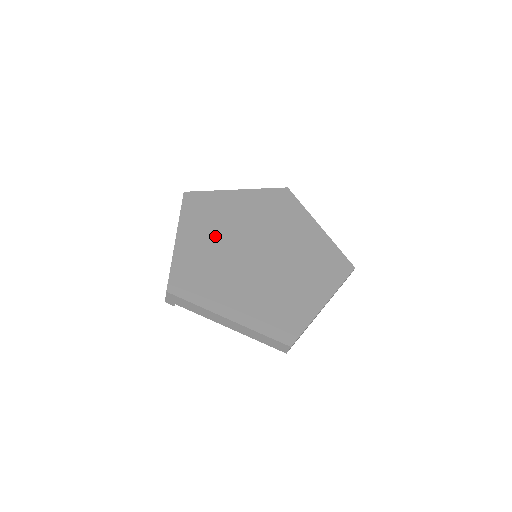
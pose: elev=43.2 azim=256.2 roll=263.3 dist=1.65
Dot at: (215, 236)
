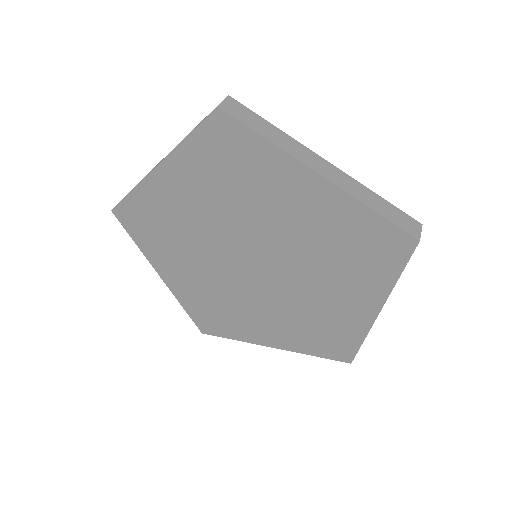
Dot at: (192, 262)
